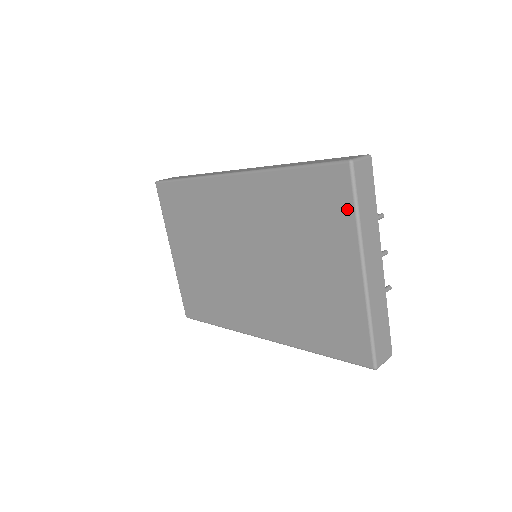
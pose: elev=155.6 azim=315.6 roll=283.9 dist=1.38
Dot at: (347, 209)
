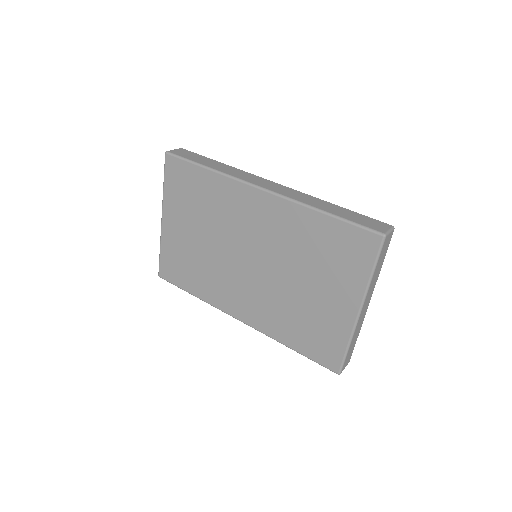
Dot at: (366, 266)
